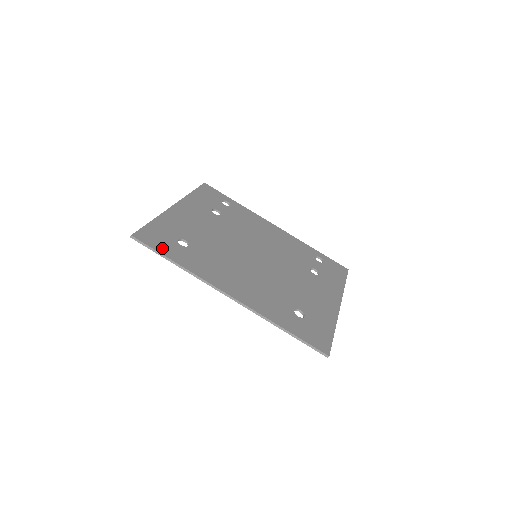
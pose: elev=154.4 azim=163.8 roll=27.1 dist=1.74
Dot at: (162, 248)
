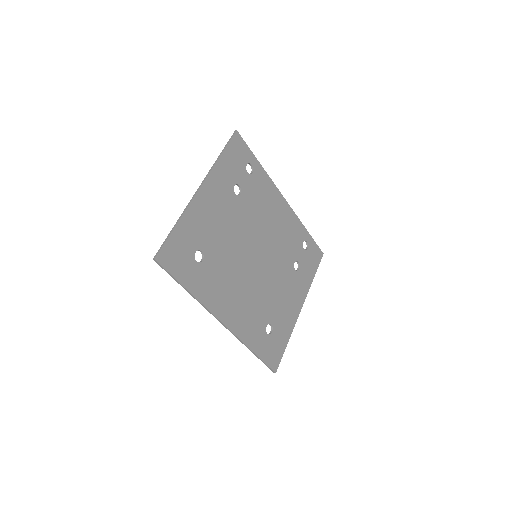
Dot at: (180, 272)
